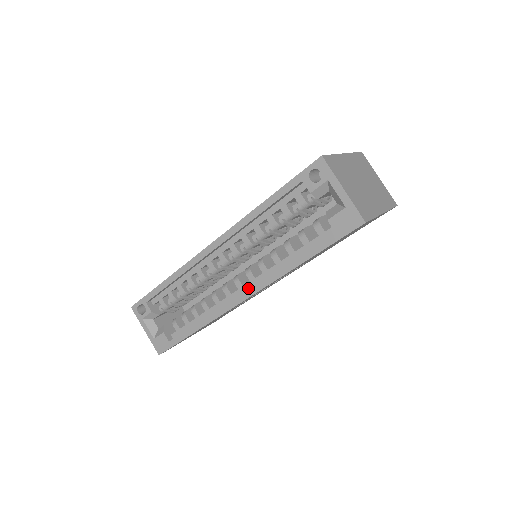
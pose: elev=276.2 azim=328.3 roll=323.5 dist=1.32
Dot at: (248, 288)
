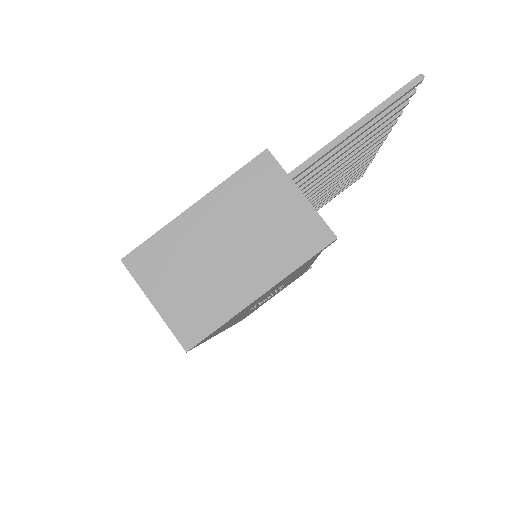
Dot at: occluded
